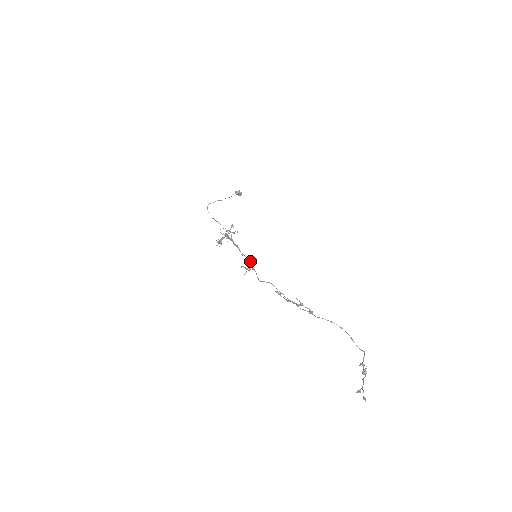
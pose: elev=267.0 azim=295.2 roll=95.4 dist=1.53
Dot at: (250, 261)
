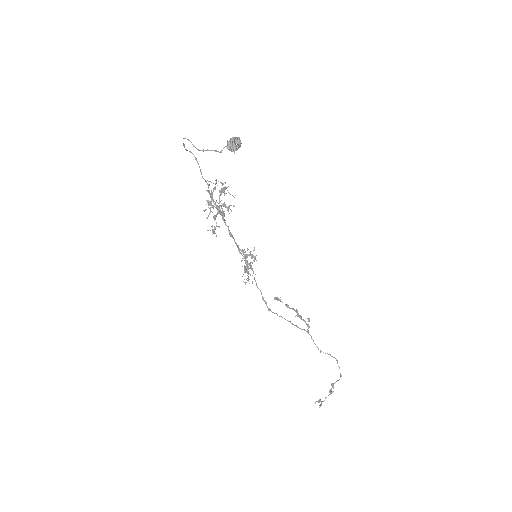
Dot at: (245, 269)
